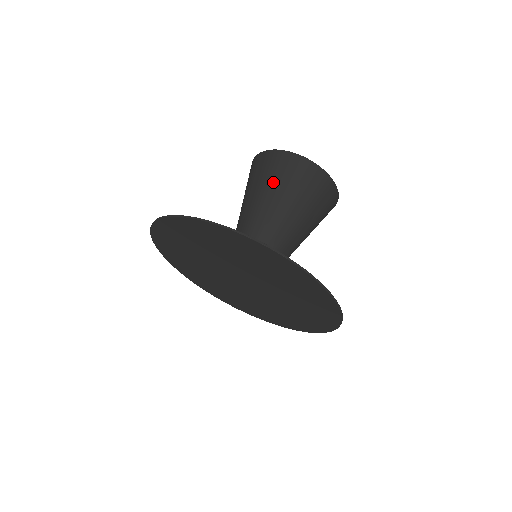
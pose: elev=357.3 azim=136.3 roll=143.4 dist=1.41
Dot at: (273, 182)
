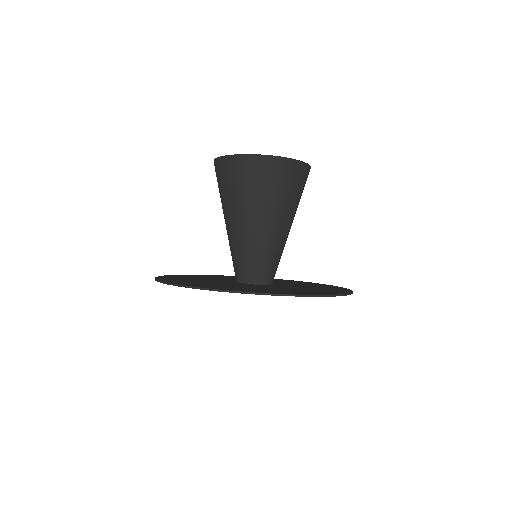
Dot at: (222, 193)
